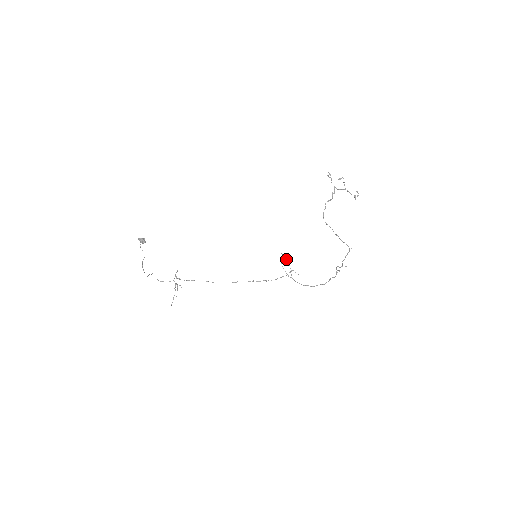
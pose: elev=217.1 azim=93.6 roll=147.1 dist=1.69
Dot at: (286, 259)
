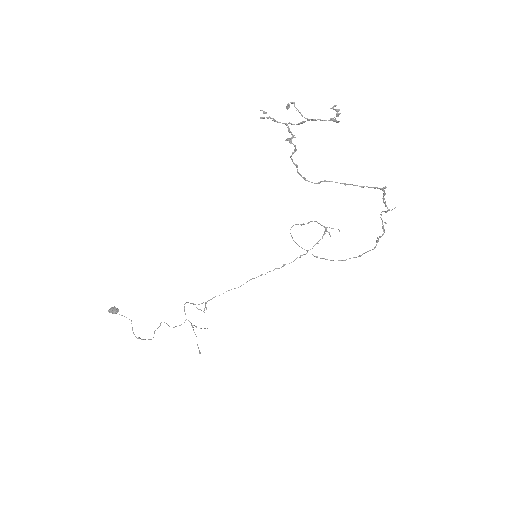
Dot at: occluded
